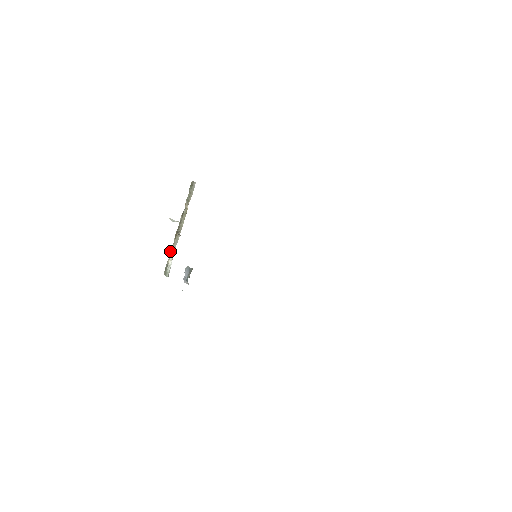
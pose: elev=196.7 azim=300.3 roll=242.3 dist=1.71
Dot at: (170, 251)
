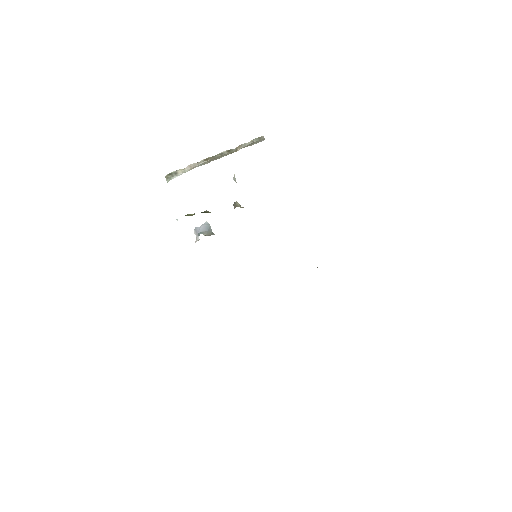
Dot at: (189, 165)
